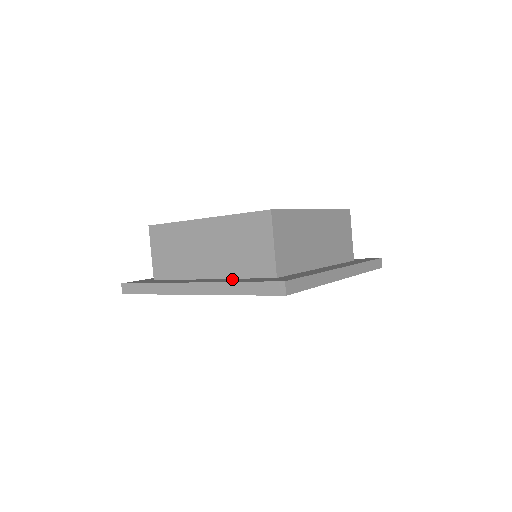
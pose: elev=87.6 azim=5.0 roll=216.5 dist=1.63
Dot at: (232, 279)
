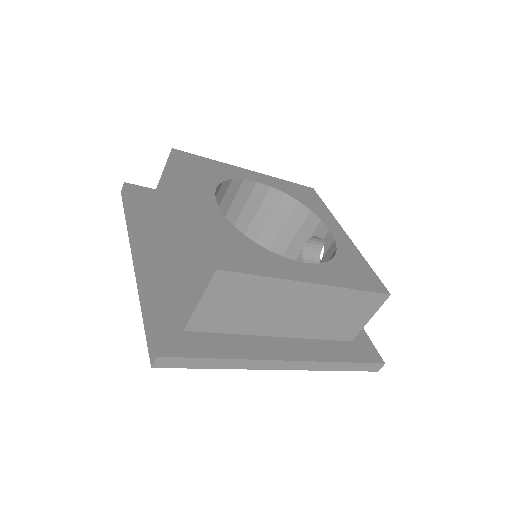
Dot at: (165, 284)
